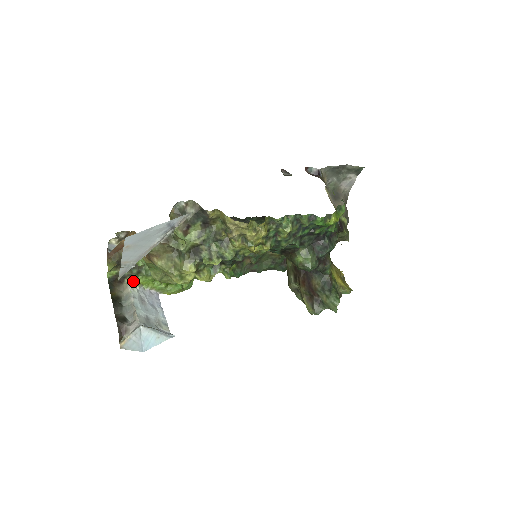
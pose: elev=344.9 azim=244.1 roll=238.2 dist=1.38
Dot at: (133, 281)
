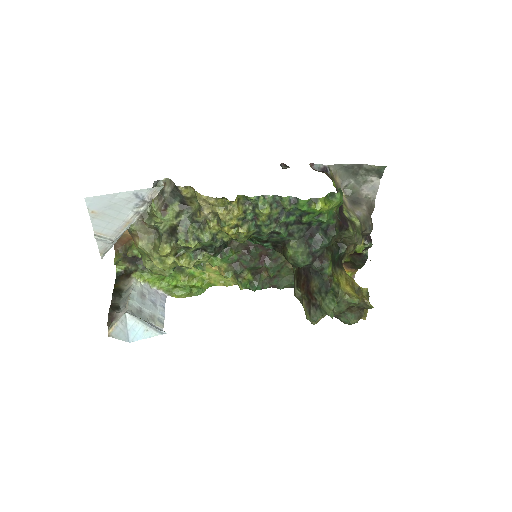
Dot at: (138, 276)
